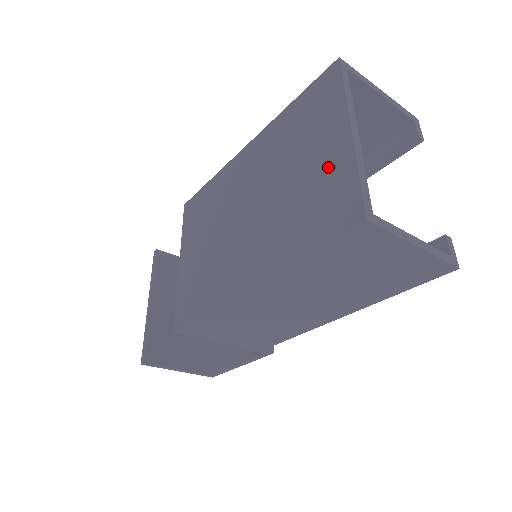
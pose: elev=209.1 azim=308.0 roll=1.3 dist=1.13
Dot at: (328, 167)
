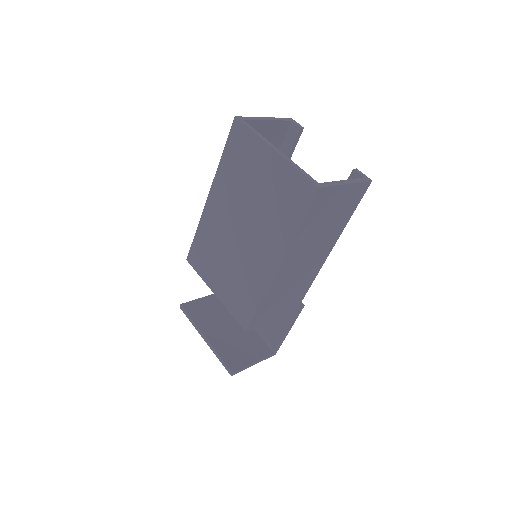
Dot at: (276, 176)
